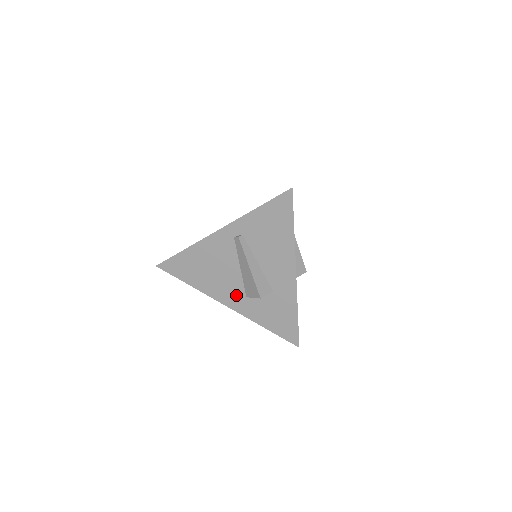
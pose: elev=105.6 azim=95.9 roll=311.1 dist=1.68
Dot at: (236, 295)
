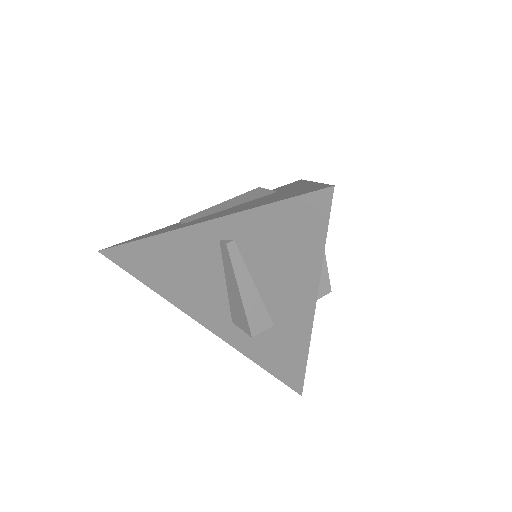
Dot at: (217, 315)
